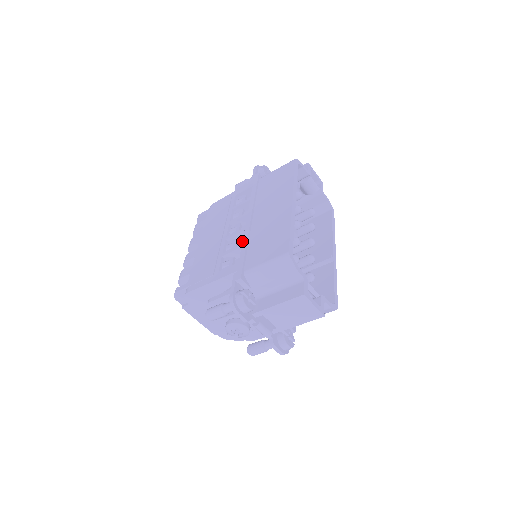
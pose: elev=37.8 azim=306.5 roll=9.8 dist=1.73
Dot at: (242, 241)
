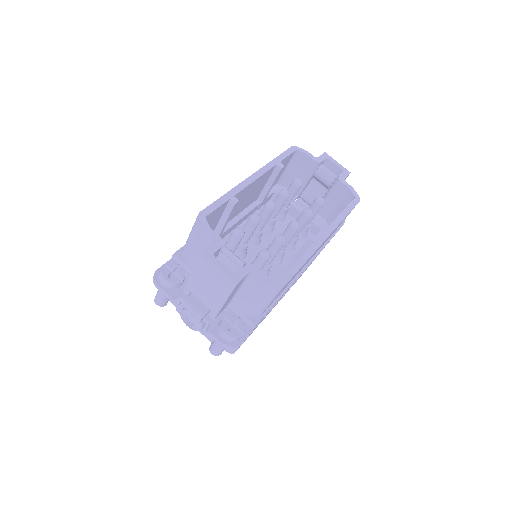
Dot at: occluded
